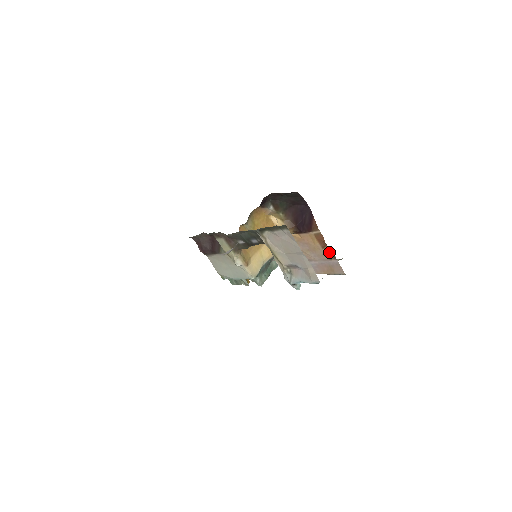
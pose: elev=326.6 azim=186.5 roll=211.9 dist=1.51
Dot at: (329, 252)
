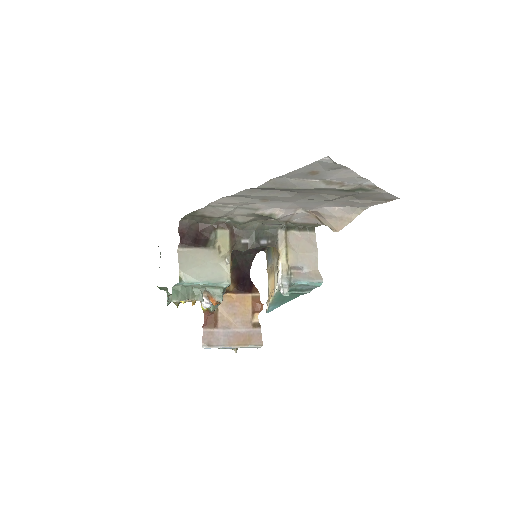
Dot at: (254, 320)
